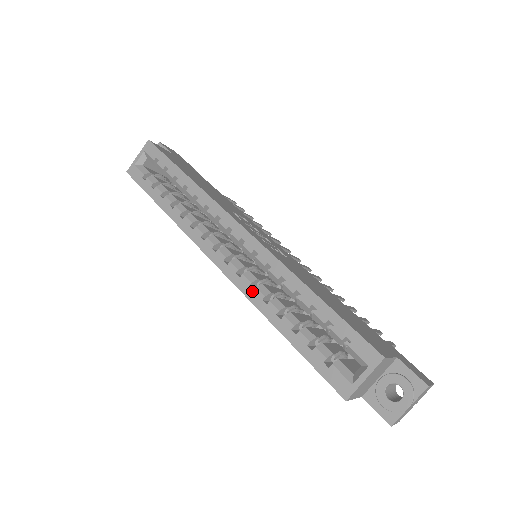
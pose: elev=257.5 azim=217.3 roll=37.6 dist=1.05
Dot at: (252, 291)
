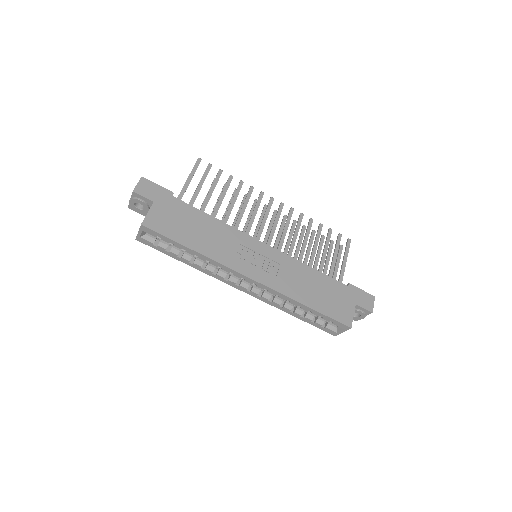
Dot at: (271, 303)
